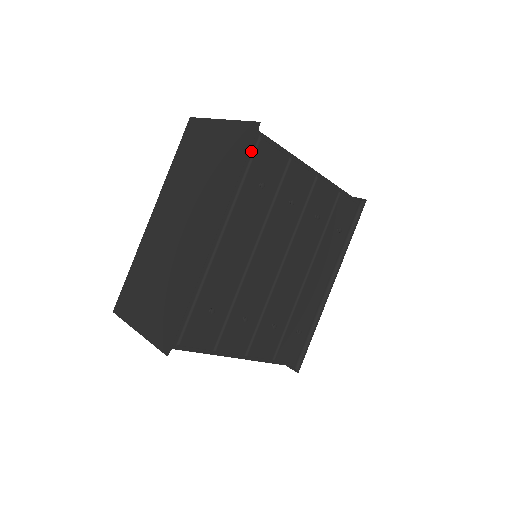
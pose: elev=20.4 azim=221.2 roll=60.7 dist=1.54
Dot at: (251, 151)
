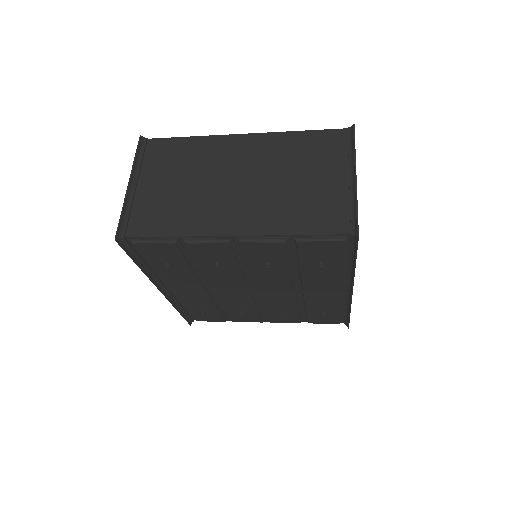
Dot at: (136, 248)
